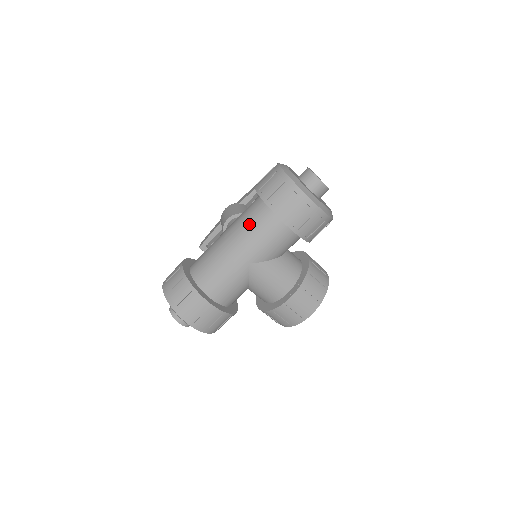
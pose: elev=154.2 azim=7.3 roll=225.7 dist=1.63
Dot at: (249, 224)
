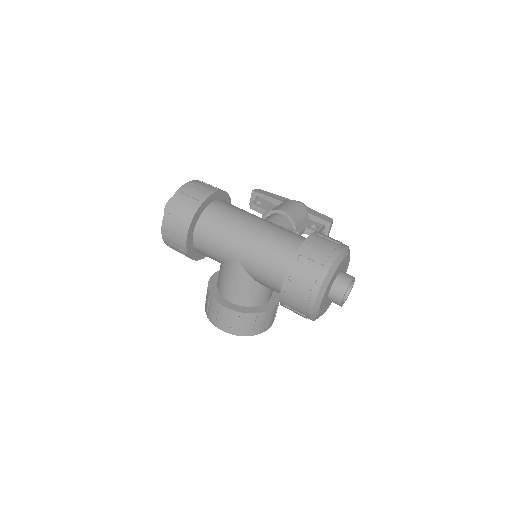
Dot at: (273, 244)
